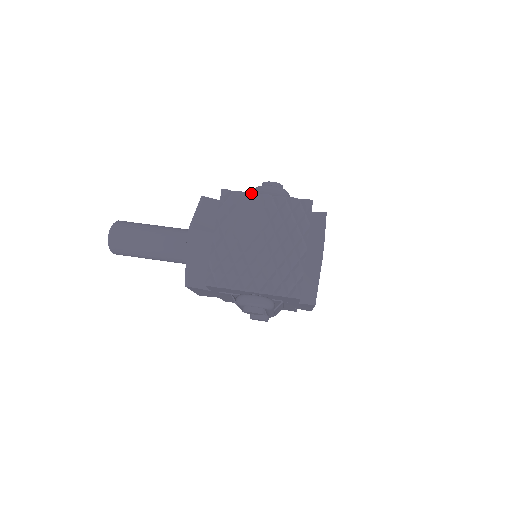
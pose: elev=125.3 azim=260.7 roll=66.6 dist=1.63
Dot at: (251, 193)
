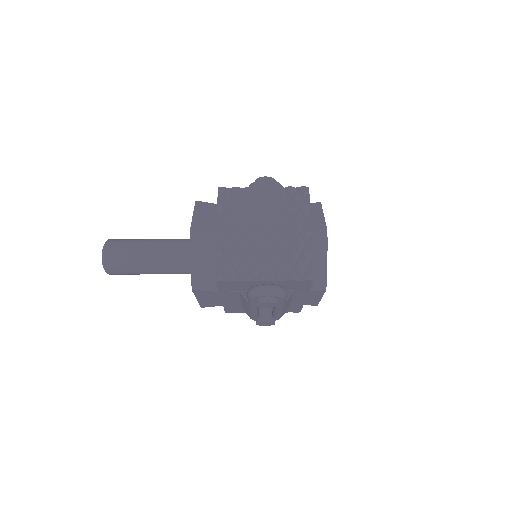
Dot at: (248, 187)
